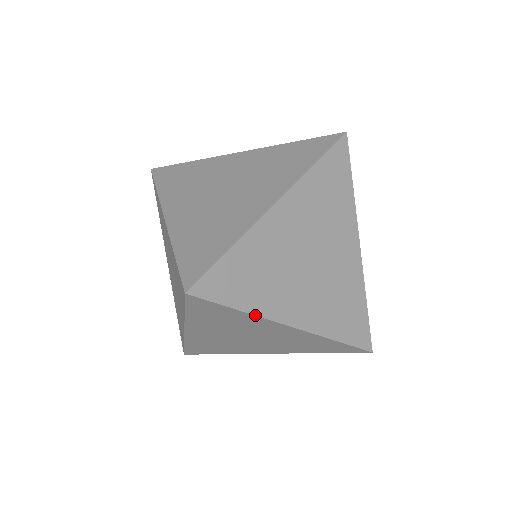
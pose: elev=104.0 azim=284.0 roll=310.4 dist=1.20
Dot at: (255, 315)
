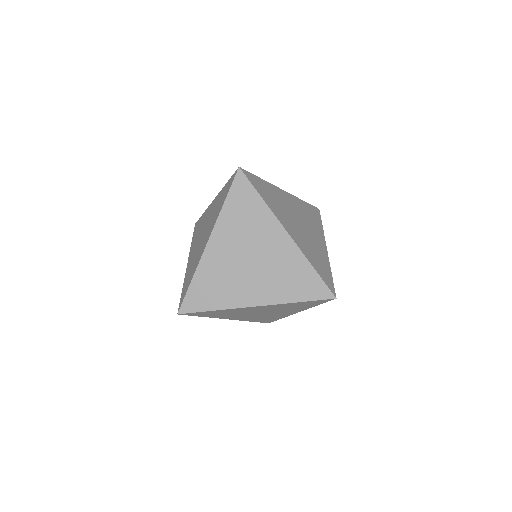
Dot at: (210, 317)
